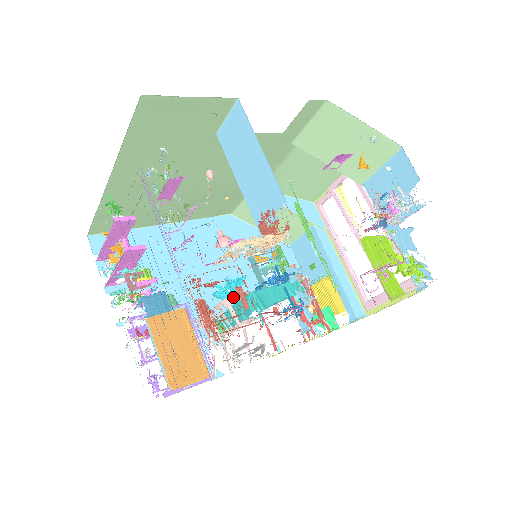
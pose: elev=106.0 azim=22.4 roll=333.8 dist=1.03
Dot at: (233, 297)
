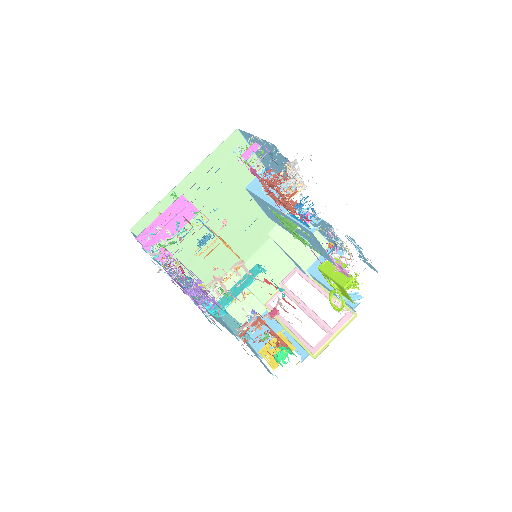
Dot at: occluded
